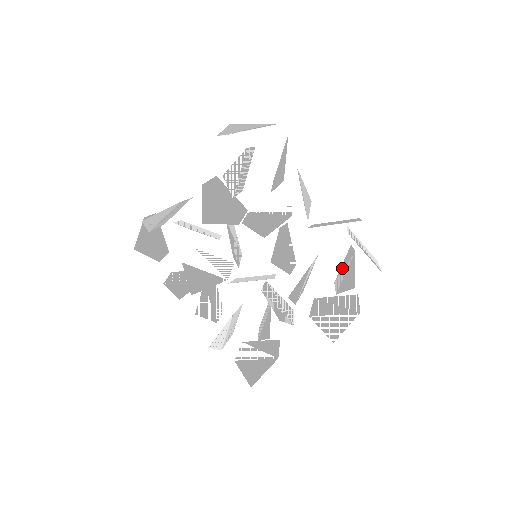
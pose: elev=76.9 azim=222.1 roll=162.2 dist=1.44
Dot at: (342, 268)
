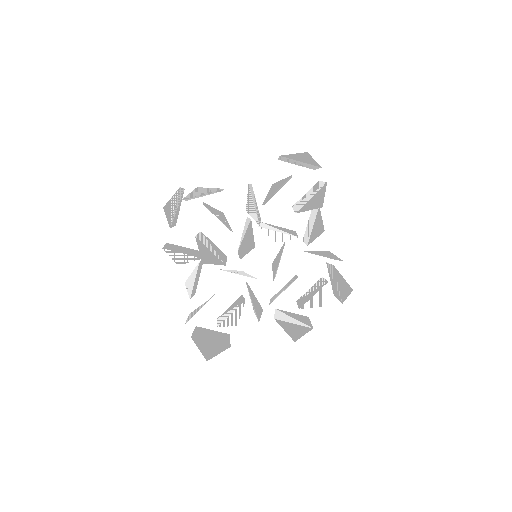
Dot at: (309, 292)
